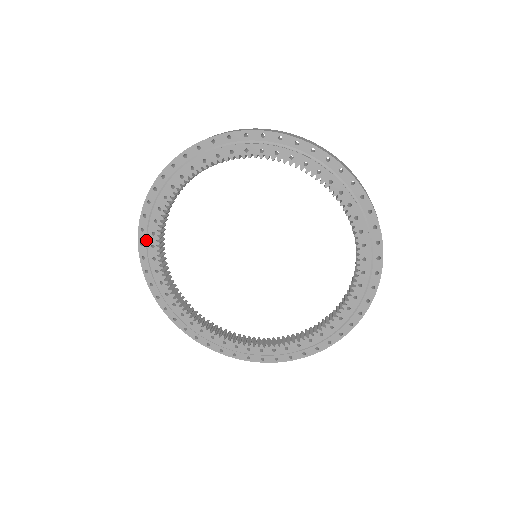
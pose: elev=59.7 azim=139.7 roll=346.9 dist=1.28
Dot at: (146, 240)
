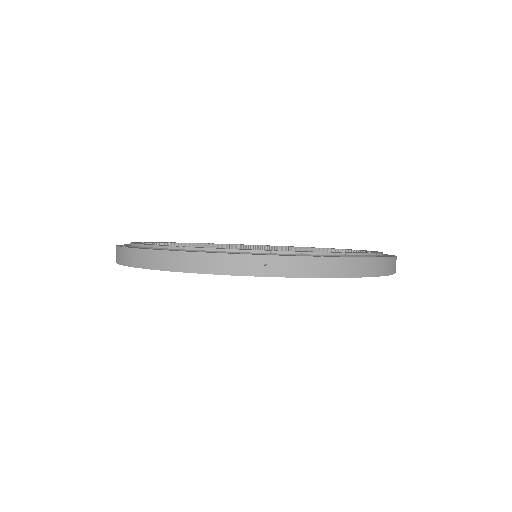
Dot at: occluded
